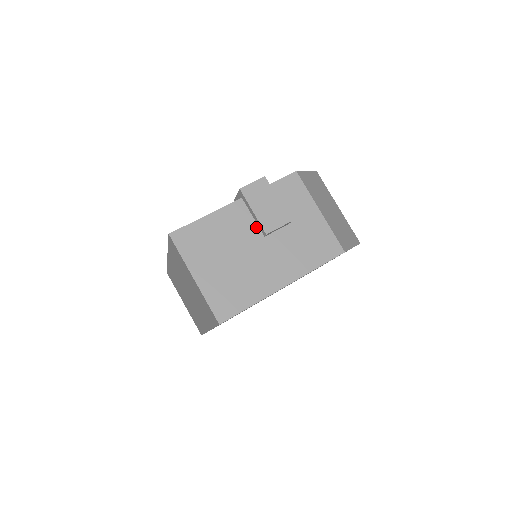
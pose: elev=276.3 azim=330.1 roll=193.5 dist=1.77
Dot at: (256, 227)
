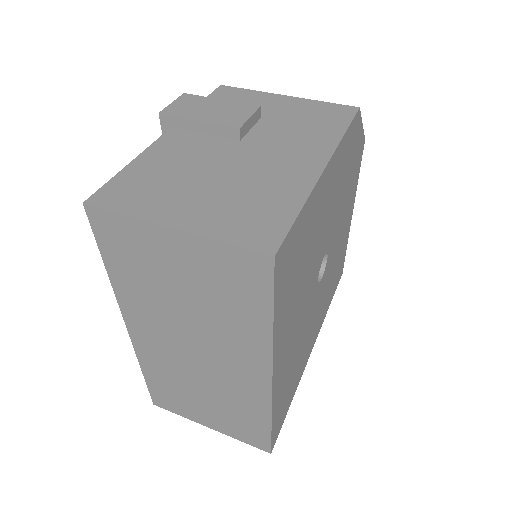
Dot at: (218, 139)
